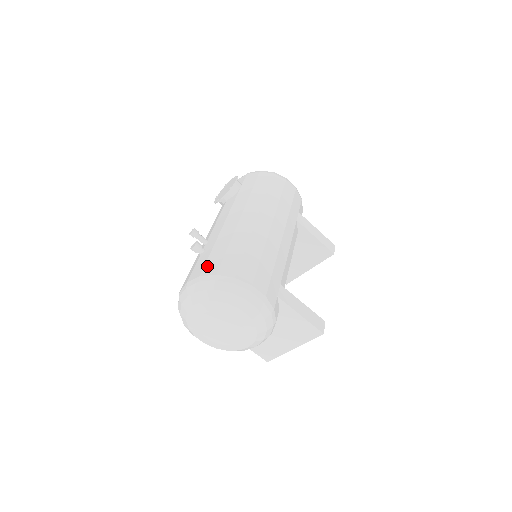
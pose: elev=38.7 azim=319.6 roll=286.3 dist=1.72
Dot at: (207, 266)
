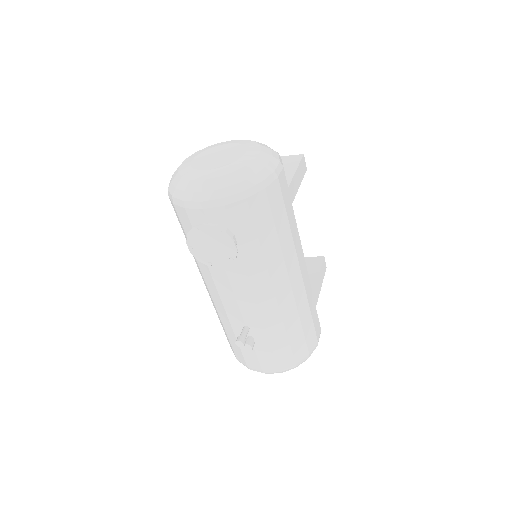
Dot at: (280, 360)
